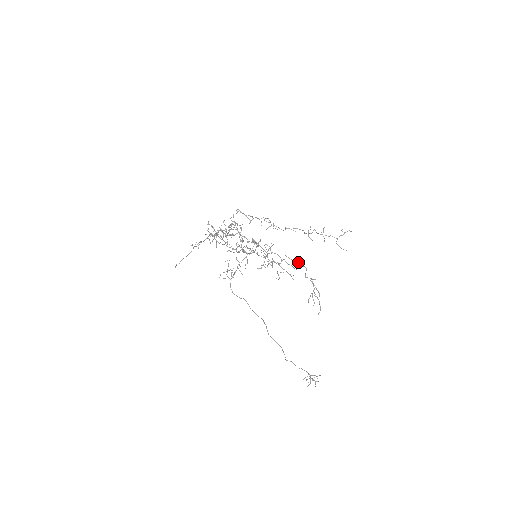
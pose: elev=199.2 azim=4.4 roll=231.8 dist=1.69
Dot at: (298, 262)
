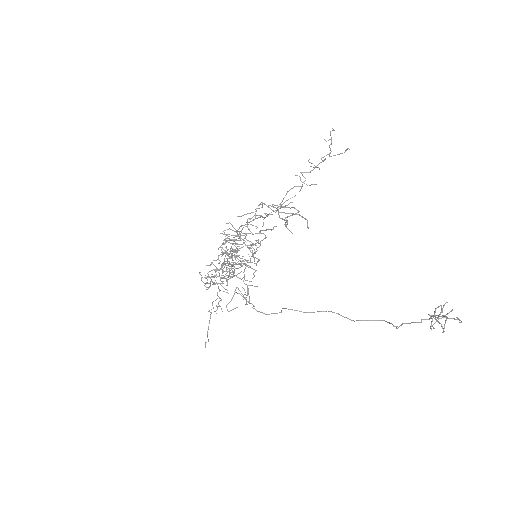
Dot at: (257, 208)
